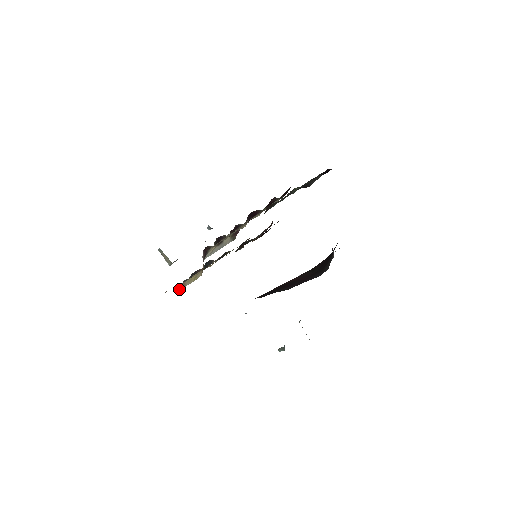
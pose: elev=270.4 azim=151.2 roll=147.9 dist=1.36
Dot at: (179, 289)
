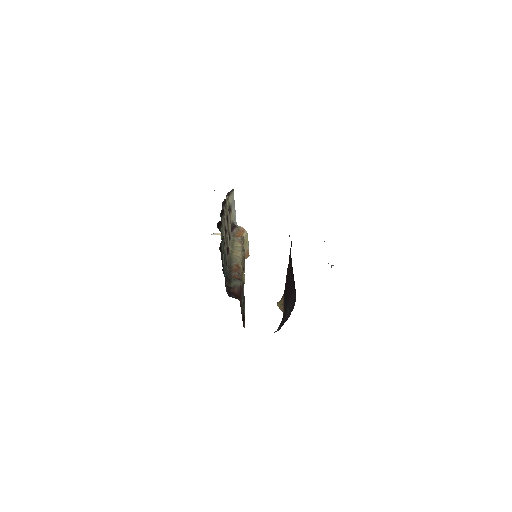
Dot at: (248, 255)
